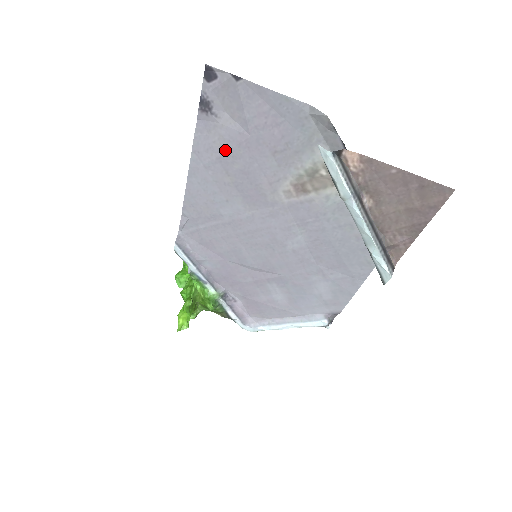
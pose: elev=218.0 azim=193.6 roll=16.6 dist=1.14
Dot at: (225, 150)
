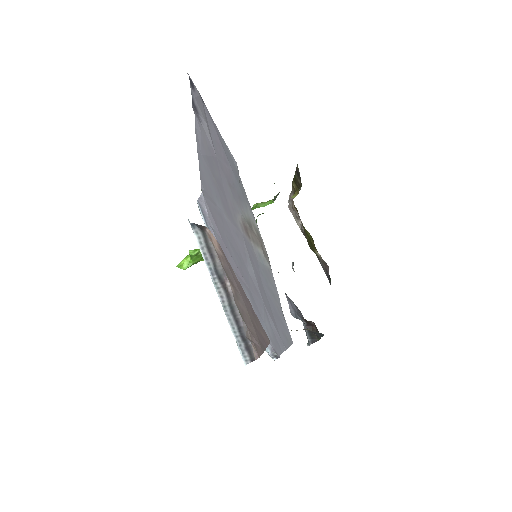
Dot at: (209, 154)
